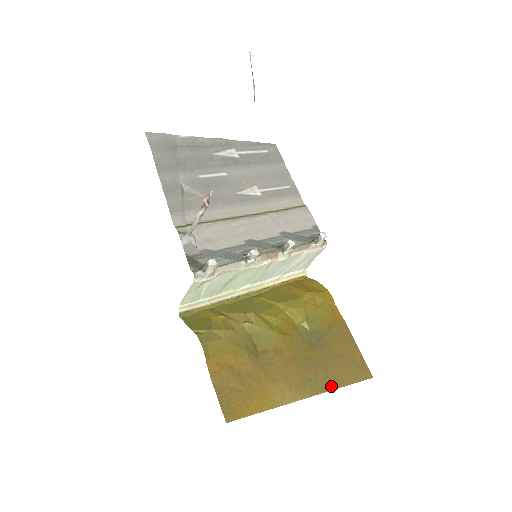
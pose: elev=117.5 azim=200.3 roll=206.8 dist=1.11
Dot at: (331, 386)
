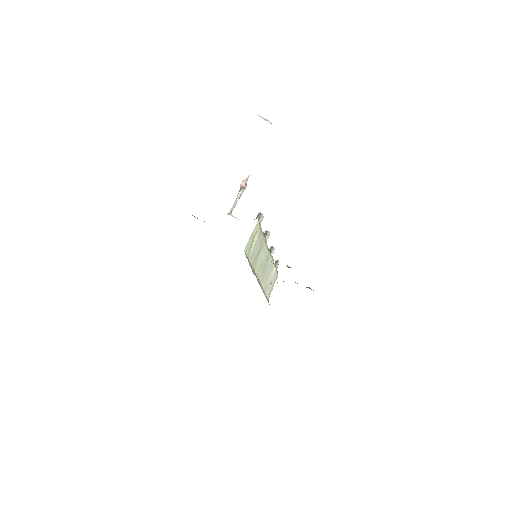
Dot at: occluded
